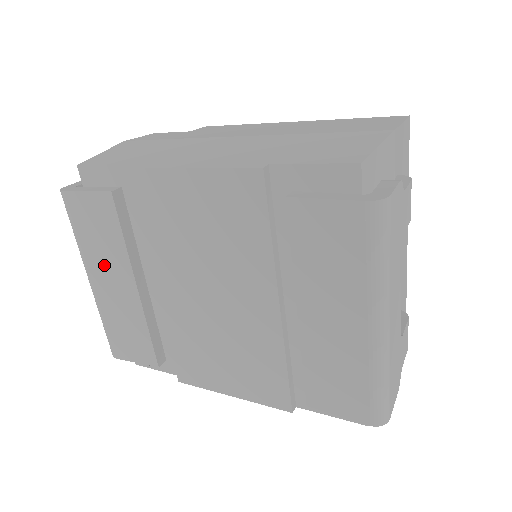
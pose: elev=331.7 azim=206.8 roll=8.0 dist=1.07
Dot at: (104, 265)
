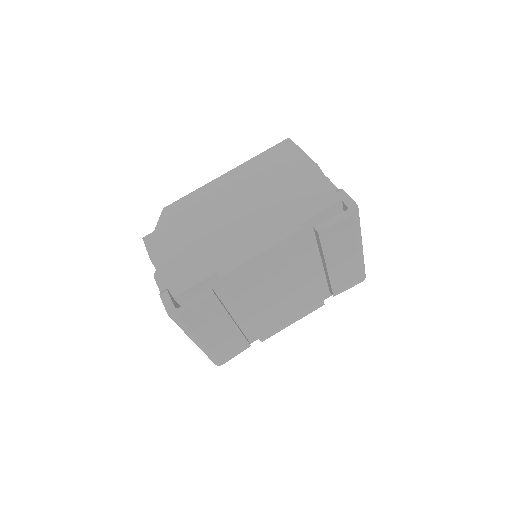
Dot at: (211, 329)
